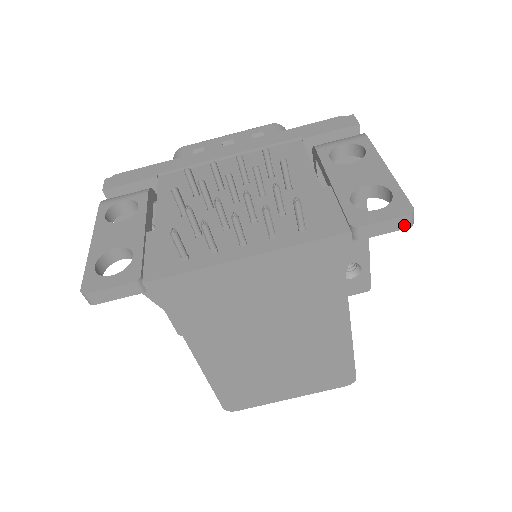
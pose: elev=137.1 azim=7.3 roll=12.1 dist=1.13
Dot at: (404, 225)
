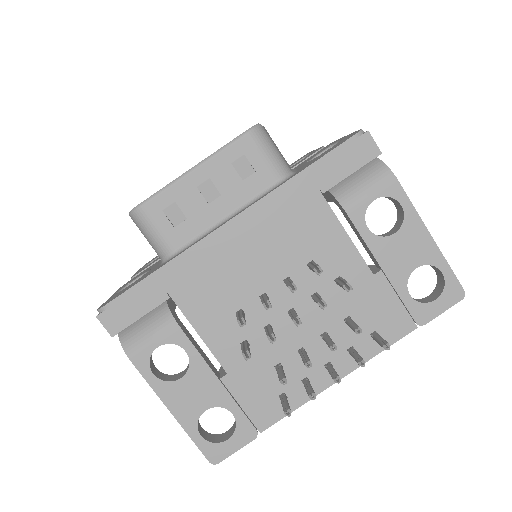
Dot at: occluded
